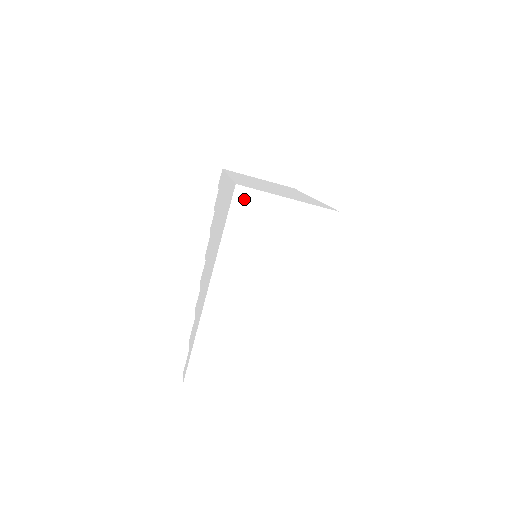
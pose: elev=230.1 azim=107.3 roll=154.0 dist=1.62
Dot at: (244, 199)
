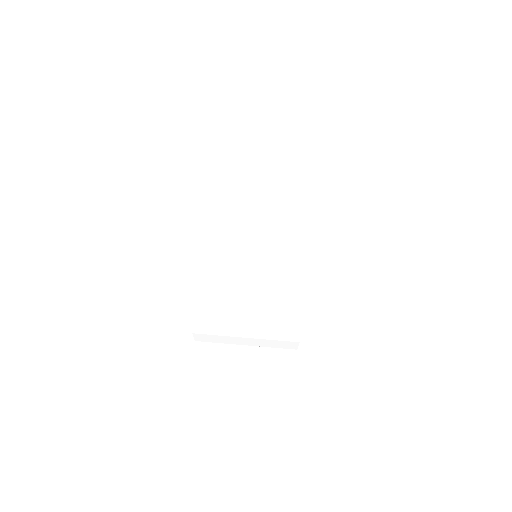
Dot at: (226, 172)
